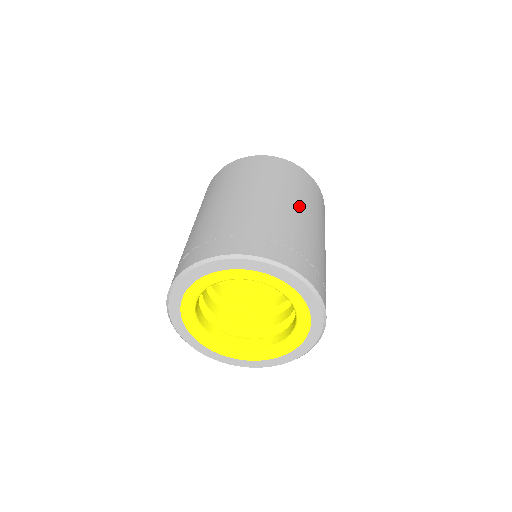
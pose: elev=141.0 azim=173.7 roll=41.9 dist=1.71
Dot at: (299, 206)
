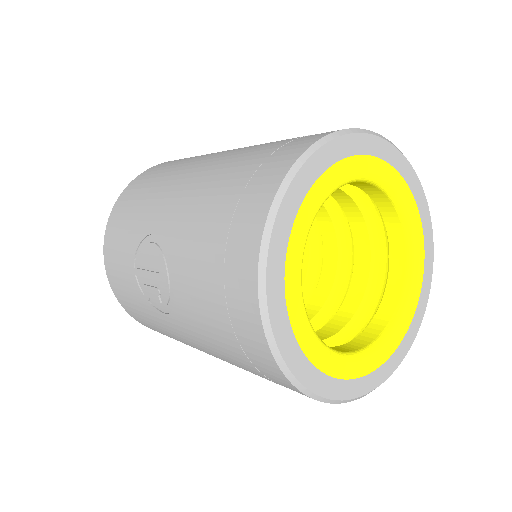
Dot at: occluded
